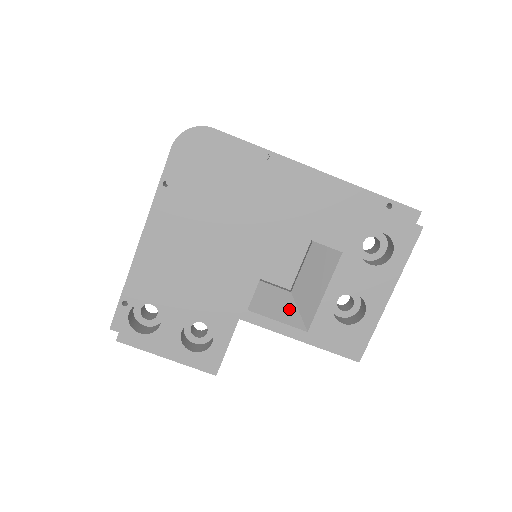
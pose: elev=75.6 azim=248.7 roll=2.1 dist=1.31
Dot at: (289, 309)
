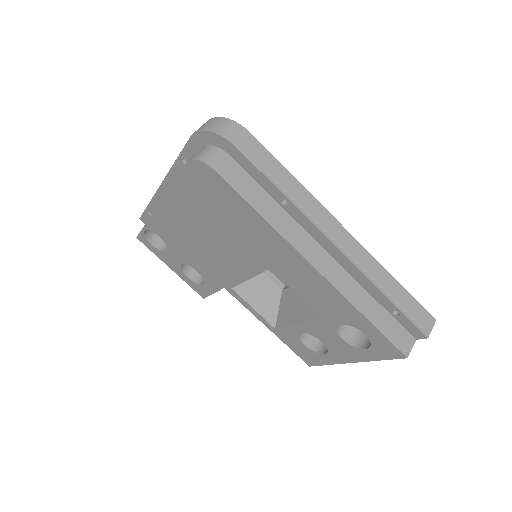
Dot at: (270, 304)
